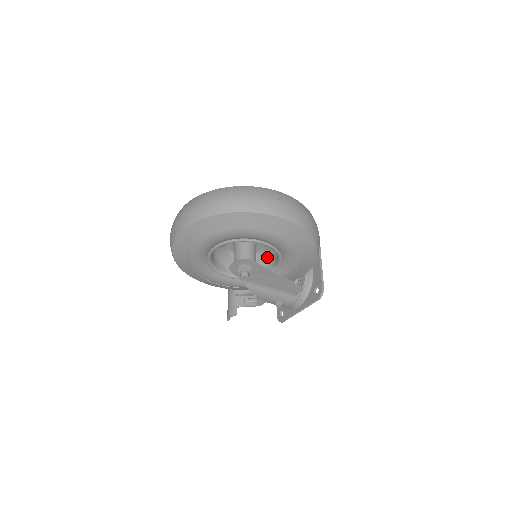
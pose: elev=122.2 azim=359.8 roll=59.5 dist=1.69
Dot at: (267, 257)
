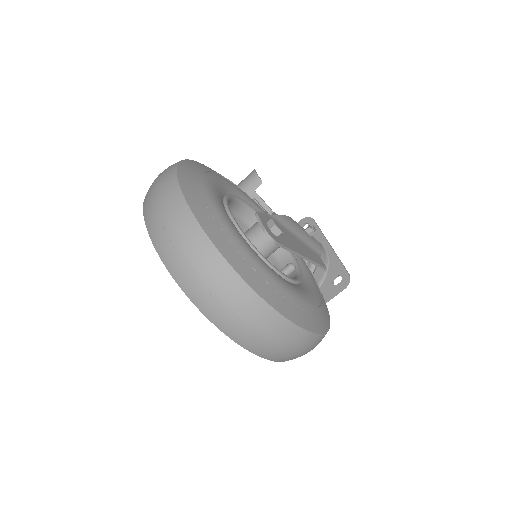
Dot at: occluded
